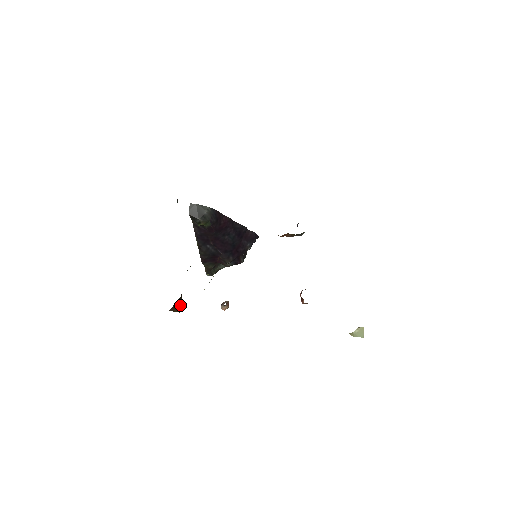
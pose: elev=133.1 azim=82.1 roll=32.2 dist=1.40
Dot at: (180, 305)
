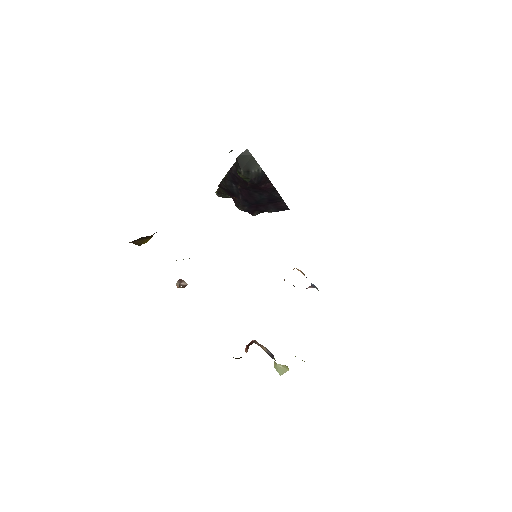
Dot at: (146, 239)
